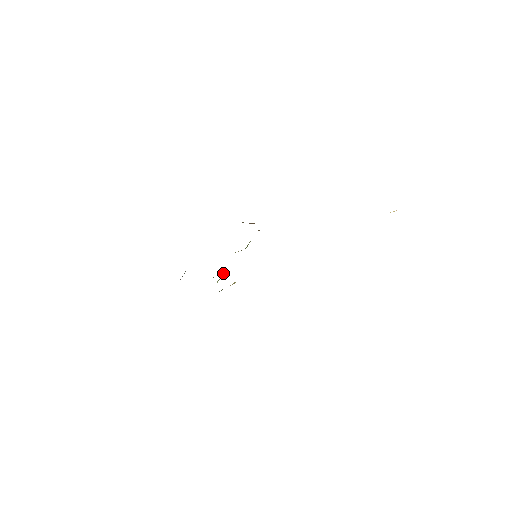
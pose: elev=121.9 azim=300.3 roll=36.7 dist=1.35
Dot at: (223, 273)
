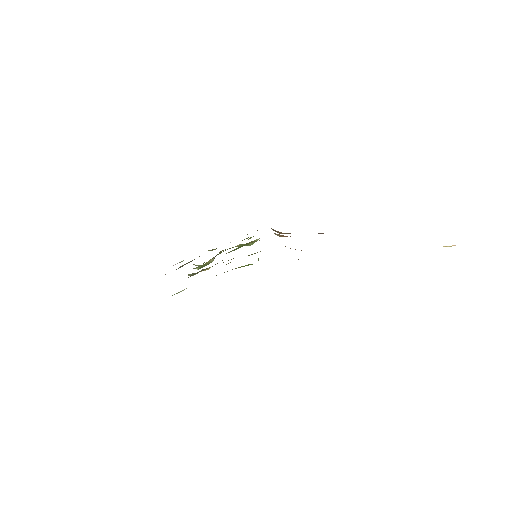
Dot at: (209, 261)
